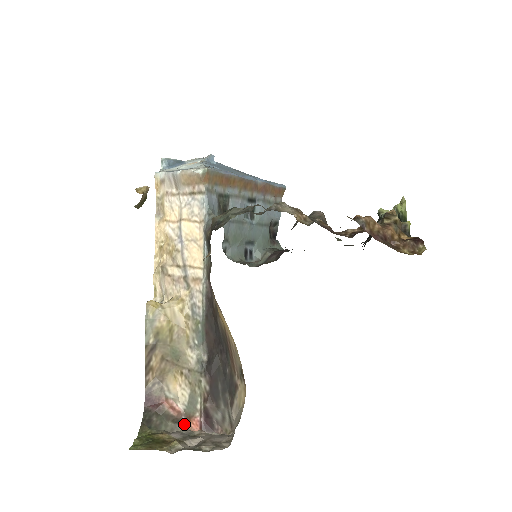
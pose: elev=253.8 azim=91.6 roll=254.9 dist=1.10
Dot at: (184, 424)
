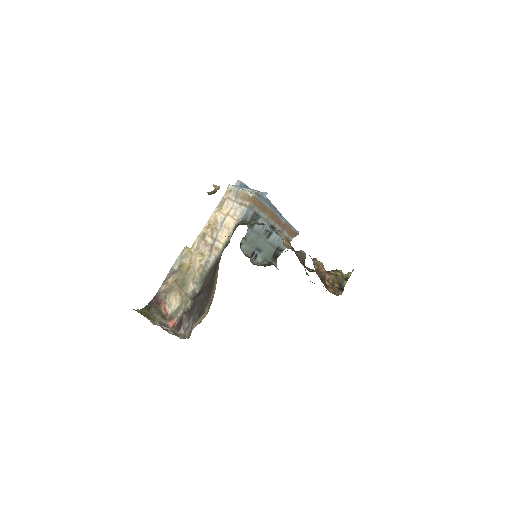
Dot at: (166, 320)
